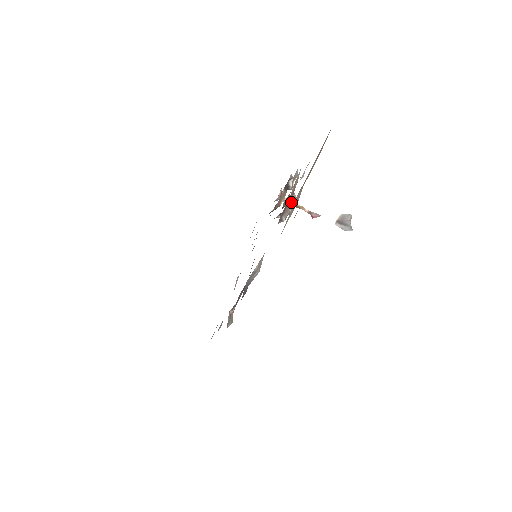
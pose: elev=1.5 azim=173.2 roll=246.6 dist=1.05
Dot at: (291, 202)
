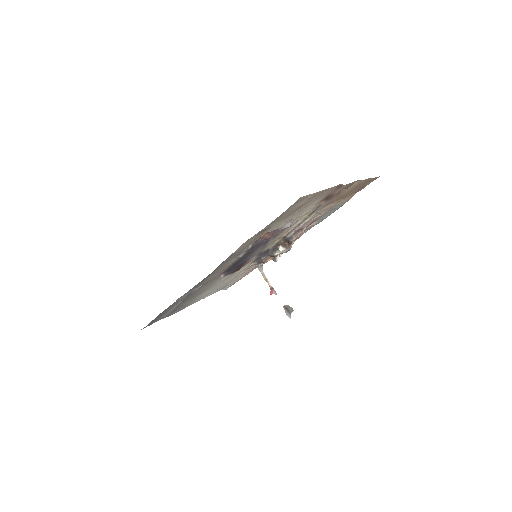
Dot at: (303, 231)
